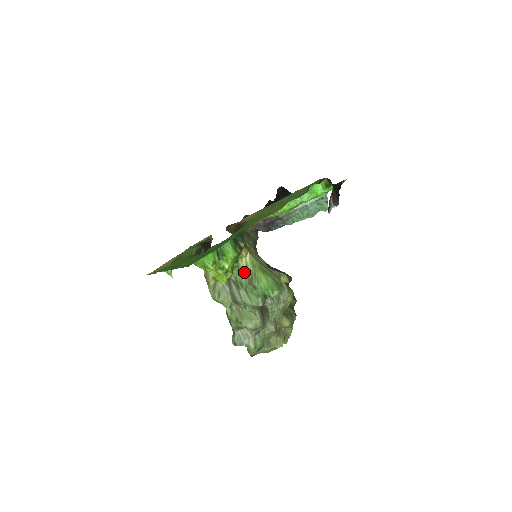
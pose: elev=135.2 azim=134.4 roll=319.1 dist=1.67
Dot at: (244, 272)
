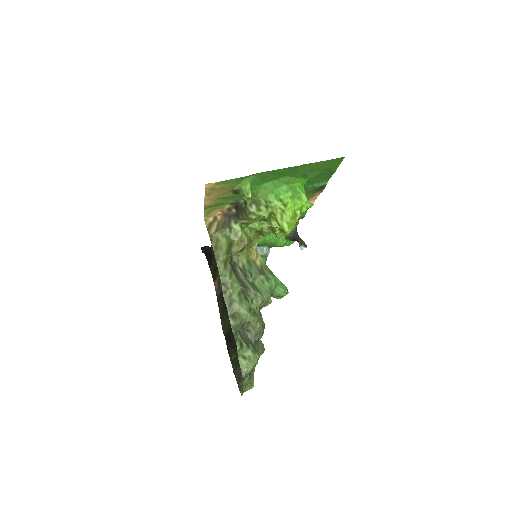
Dot at: (253, 262)
